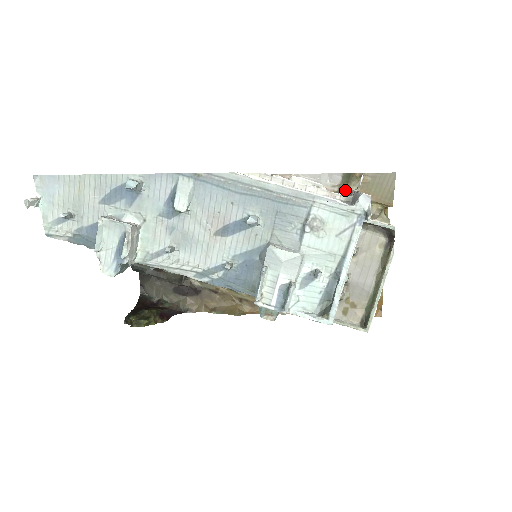
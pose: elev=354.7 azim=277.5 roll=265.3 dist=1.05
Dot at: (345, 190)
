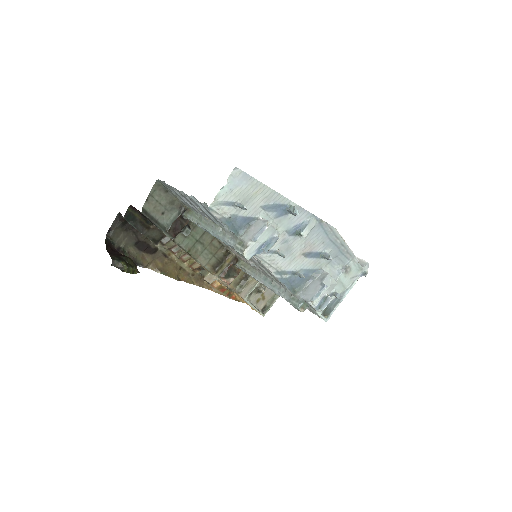
Dot at: occluded
